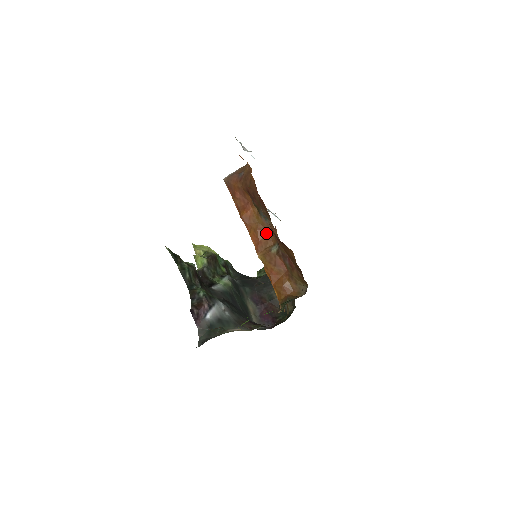
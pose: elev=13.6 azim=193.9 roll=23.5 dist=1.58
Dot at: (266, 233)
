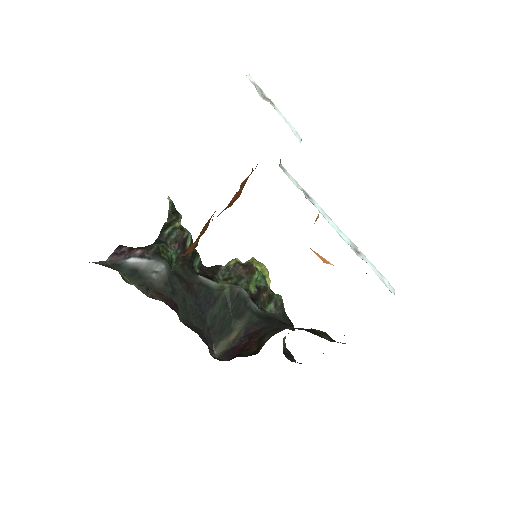
Dot at: (238, 196)
